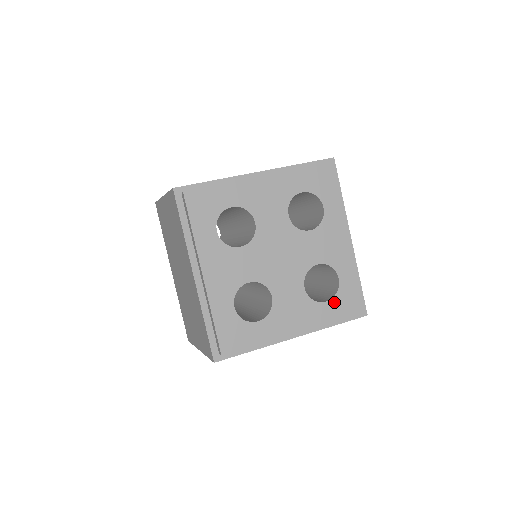
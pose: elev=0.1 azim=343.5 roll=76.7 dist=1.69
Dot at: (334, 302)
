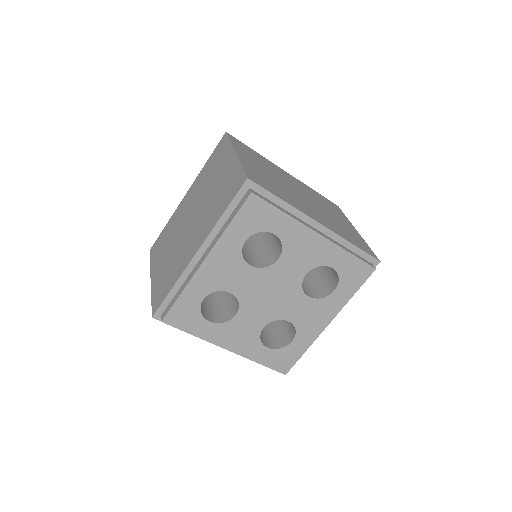
Dot at: (342, 285)
